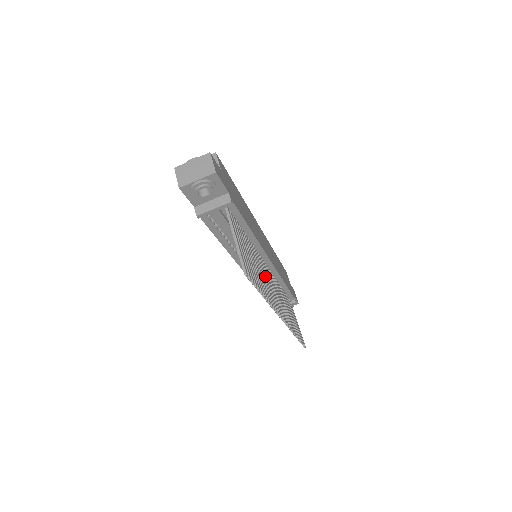
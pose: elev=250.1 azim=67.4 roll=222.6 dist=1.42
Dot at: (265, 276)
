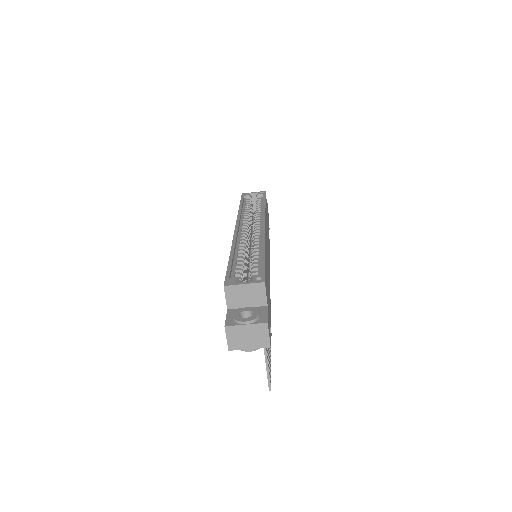
Dot at: occluded
